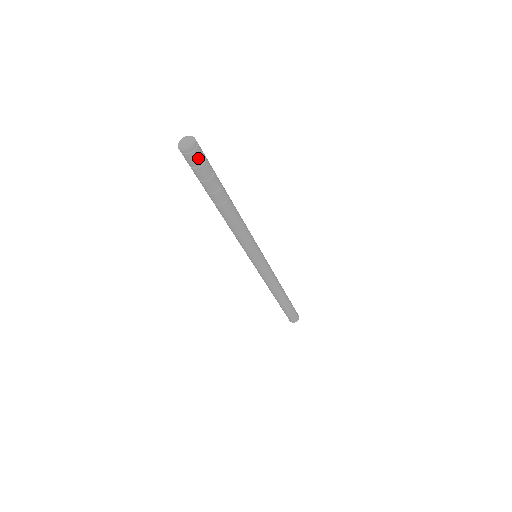
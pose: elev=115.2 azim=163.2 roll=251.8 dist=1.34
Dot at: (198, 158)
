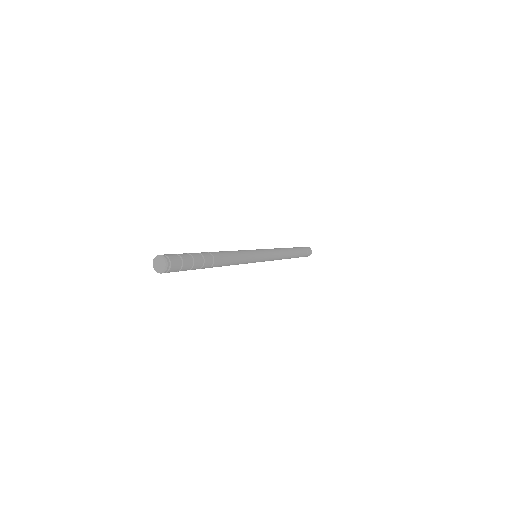
Dot at: (176, 265)
